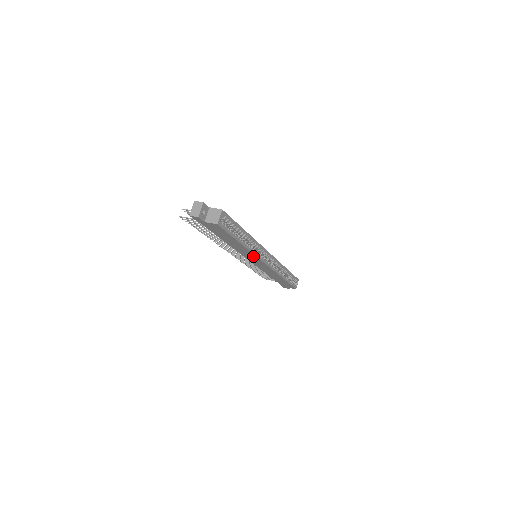
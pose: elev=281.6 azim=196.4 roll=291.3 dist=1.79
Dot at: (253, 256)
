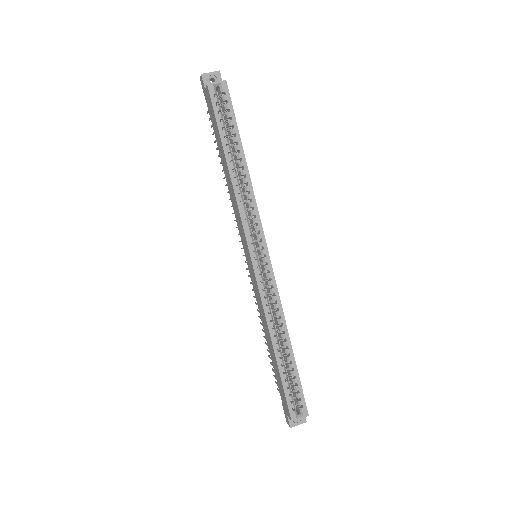
Dot at: (241, 222)
